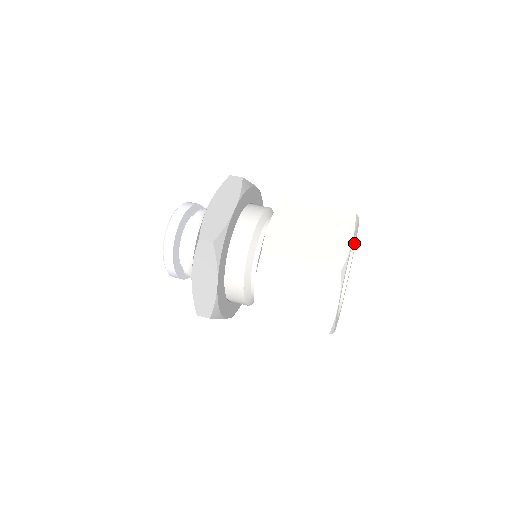
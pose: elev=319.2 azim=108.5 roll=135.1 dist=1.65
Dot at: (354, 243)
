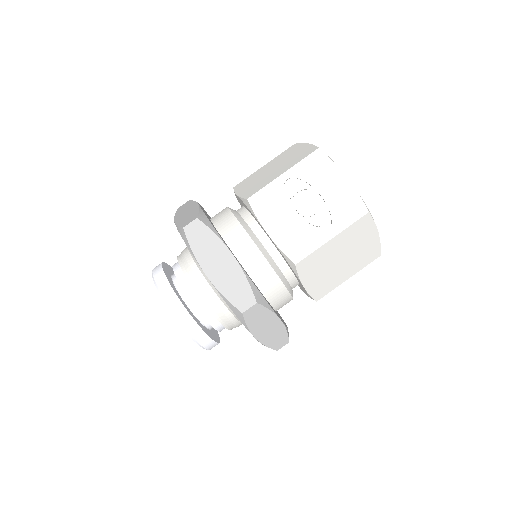
Dot at: occluded
